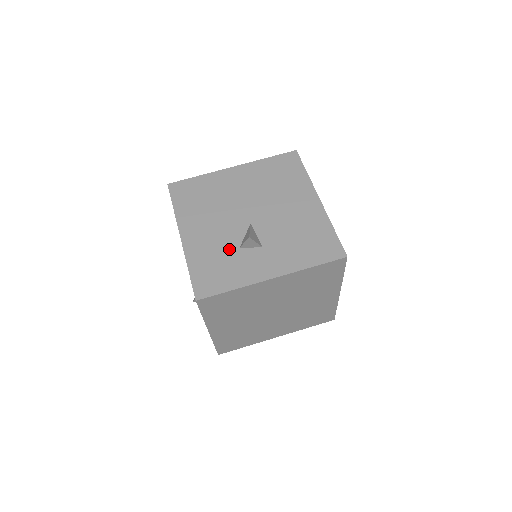
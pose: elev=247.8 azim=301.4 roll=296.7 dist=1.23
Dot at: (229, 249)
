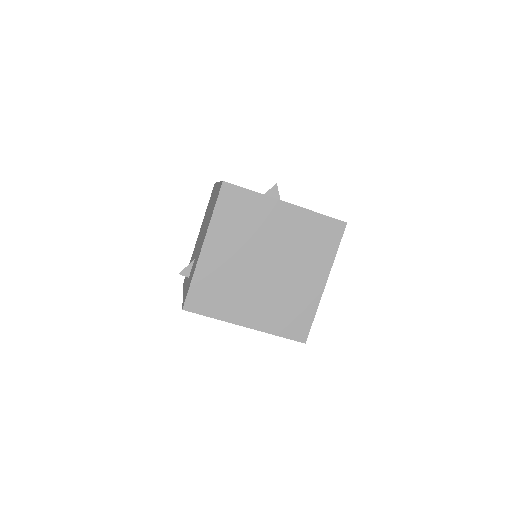
Dot at: occluded
